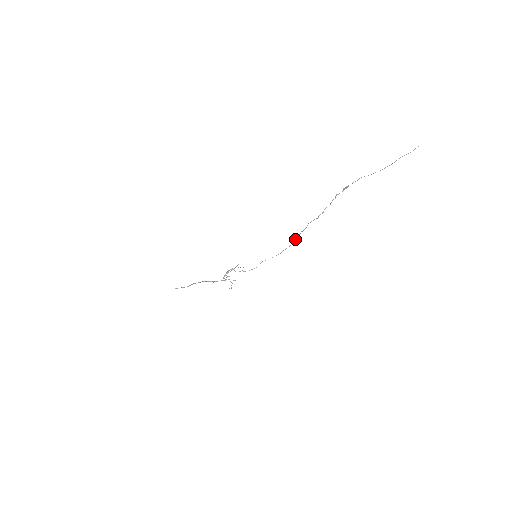
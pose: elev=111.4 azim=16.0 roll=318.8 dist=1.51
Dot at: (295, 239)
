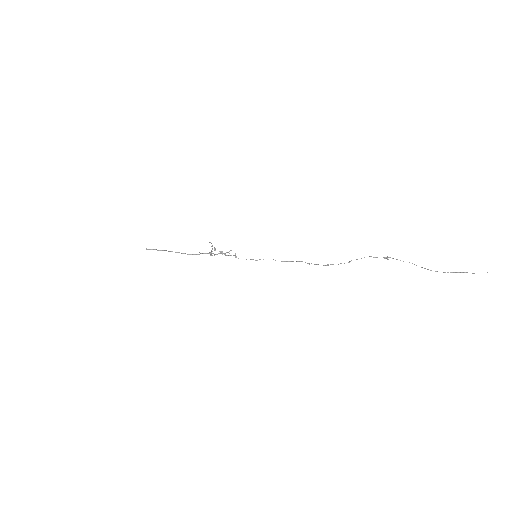
Dot at: (309, 264)
